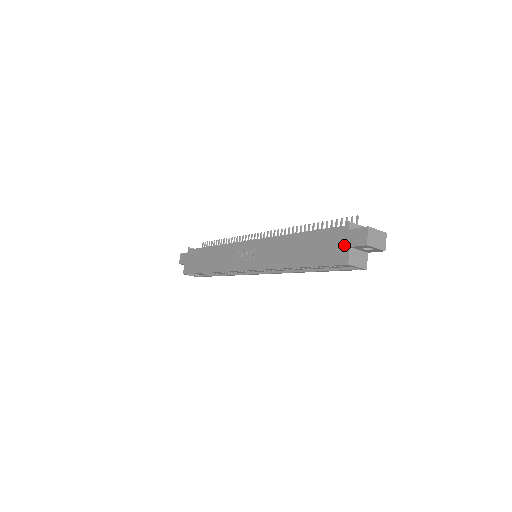
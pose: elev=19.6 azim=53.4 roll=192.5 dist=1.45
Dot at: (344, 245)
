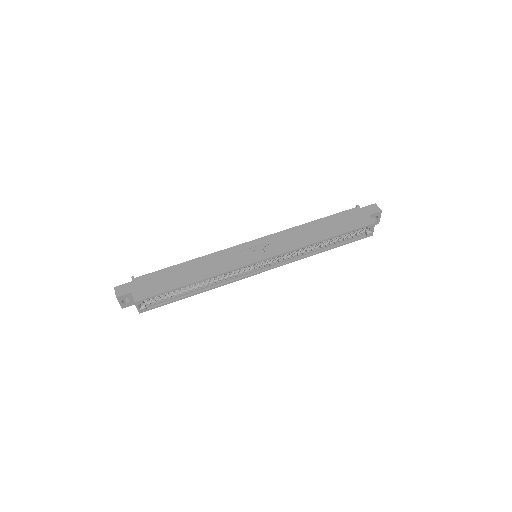
Dot at: (364, 215)
